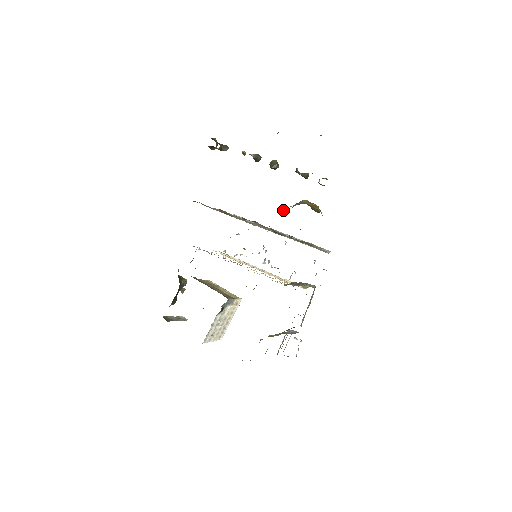
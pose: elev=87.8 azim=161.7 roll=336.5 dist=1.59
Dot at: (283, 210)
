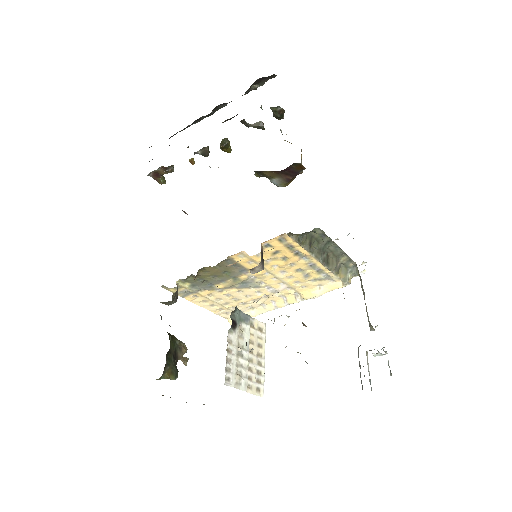
Dot at: occluded
